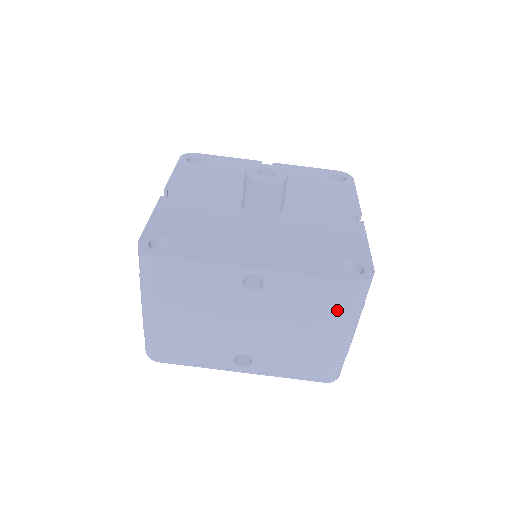
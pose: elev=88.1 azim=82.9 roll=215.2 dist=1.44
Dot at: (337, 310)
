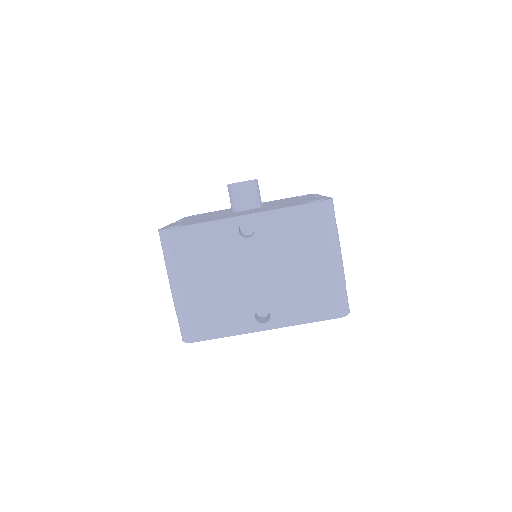
Dot at: (316, 234)
